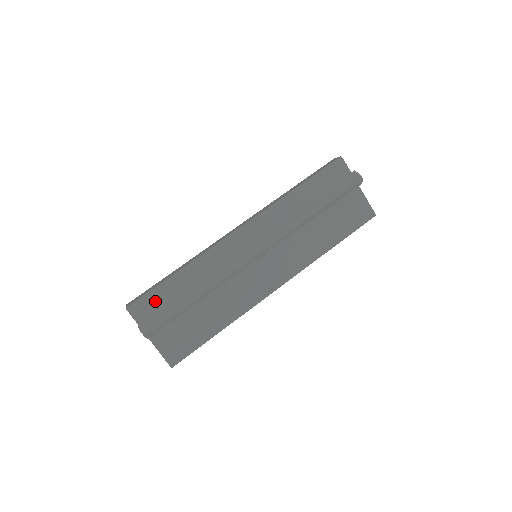
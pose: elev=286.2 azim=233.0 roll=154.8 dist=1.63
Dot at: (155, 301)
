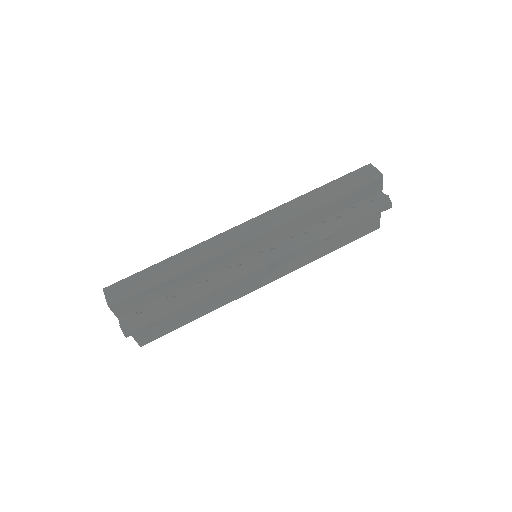
Dot at: (142, 299)
